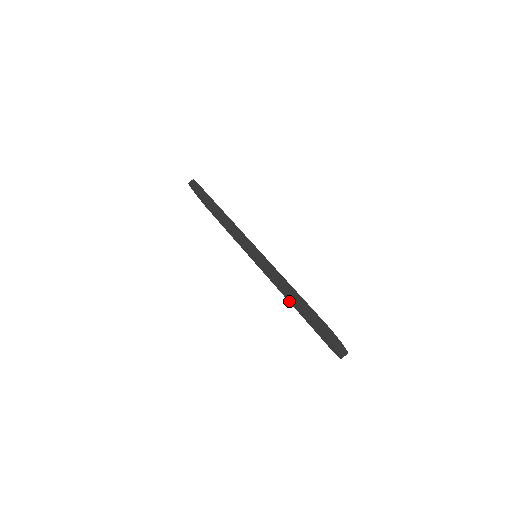
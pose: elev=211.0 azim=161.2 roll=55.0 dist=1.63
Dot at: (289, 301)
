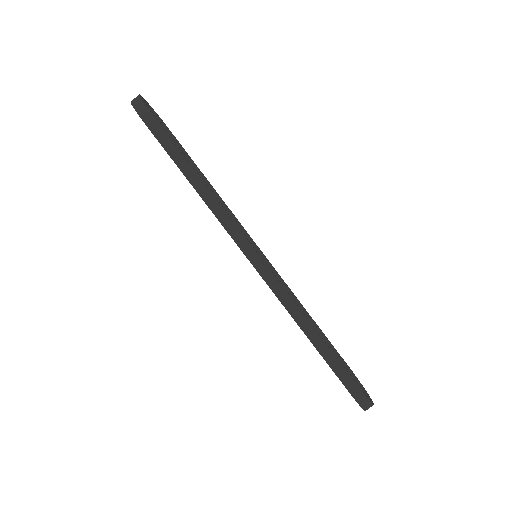
Dot at: occluded
